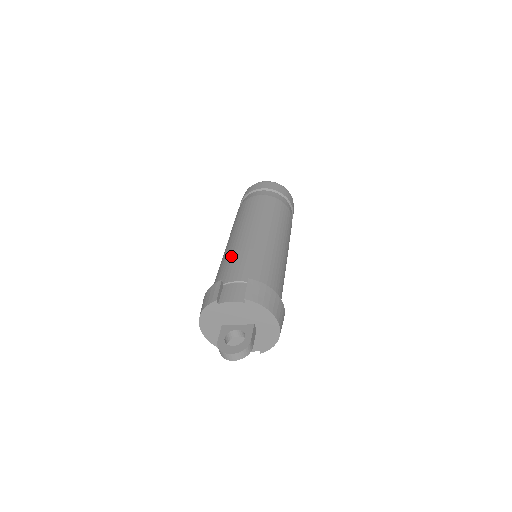
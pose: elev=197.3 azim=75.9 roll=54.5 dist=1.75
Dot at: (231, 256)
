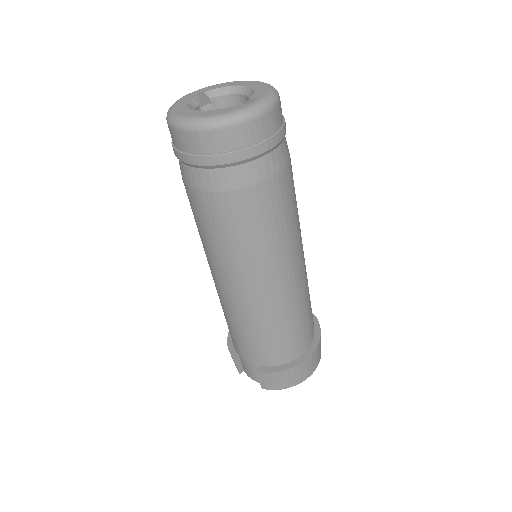
Dot at: (225, 316)
